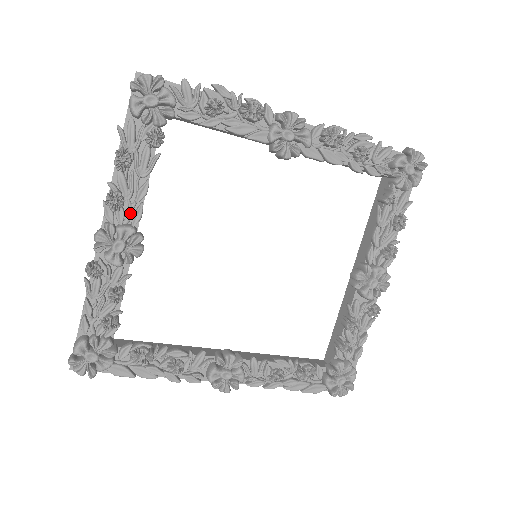
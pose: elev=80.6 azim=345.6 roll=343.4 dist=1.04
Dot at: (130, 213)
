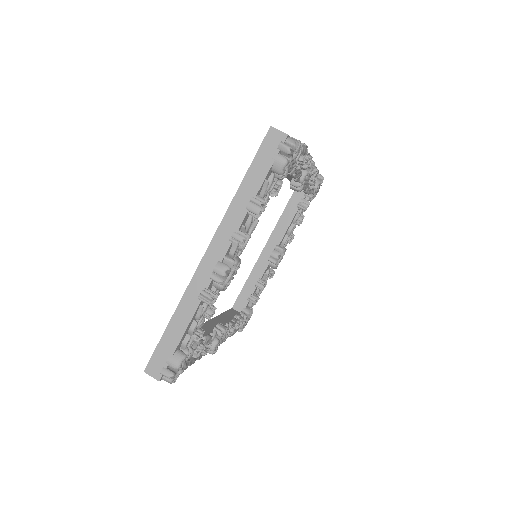
Dot at: occluded
